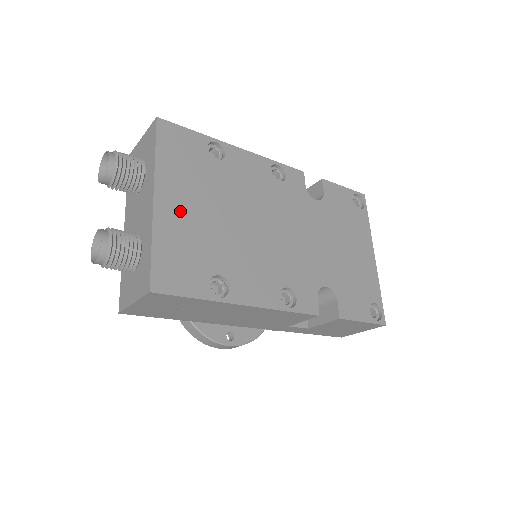
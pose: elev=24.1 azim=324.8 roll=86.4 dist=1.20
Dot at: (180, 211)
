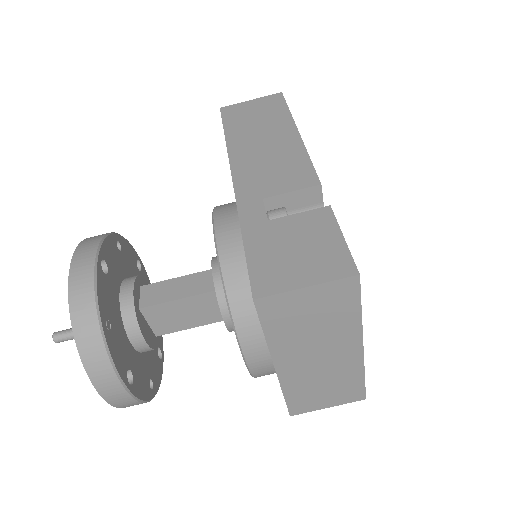
Dot at: occluded
